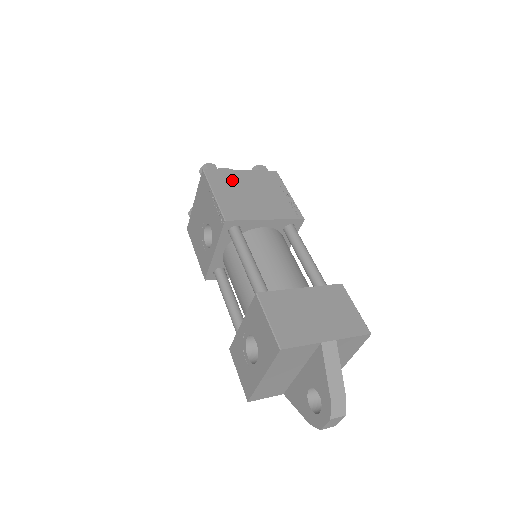
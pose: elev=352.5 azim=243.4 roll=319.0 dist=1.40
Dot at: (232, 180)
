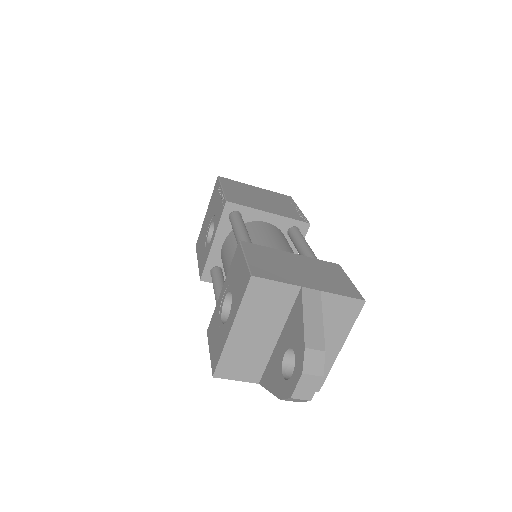
Dot at: (244, 188)
